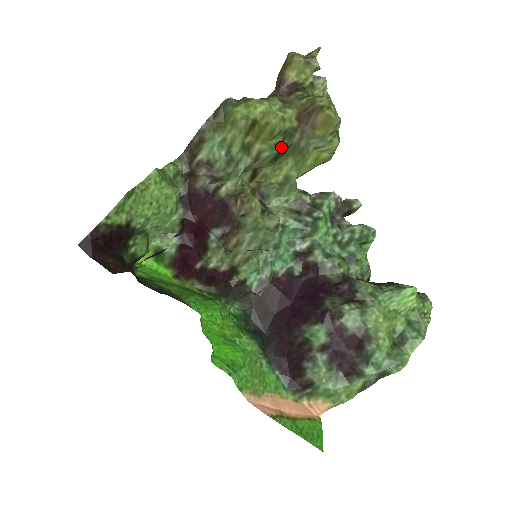
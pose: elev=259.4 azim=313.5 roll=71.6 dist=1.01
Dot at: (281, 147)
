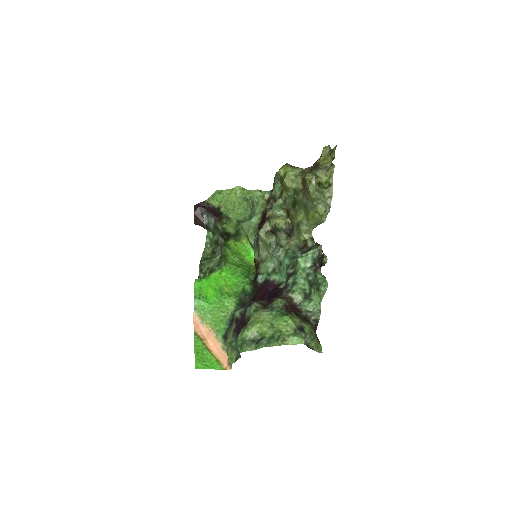
Dot at: (293, 199)
